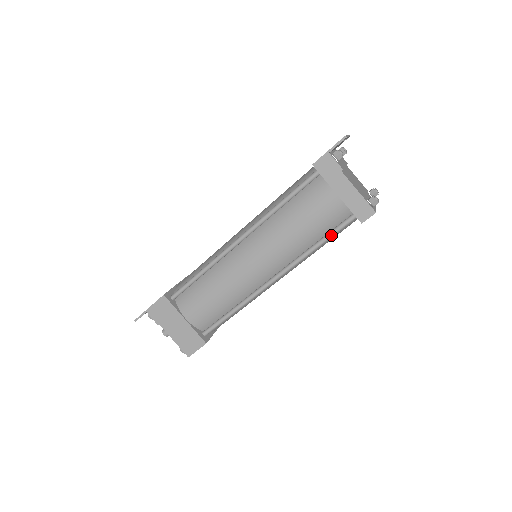
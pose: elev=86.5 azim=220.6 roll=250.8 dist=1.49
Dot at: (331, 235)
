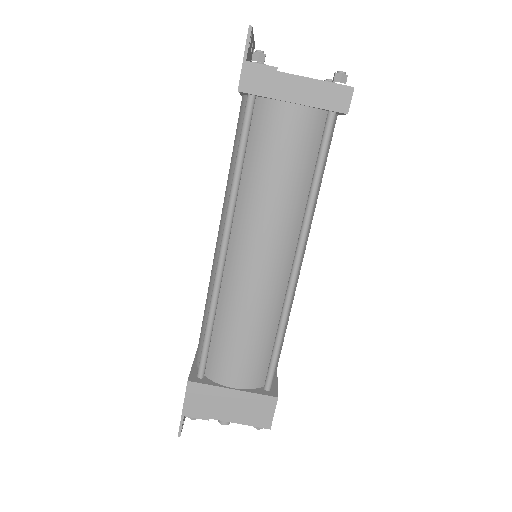
Dot at: (322, 158)
